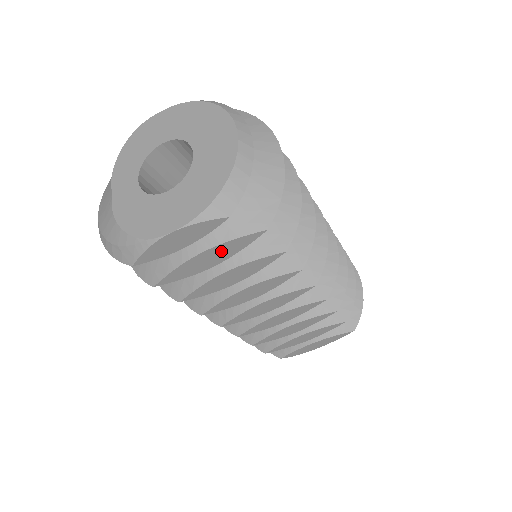
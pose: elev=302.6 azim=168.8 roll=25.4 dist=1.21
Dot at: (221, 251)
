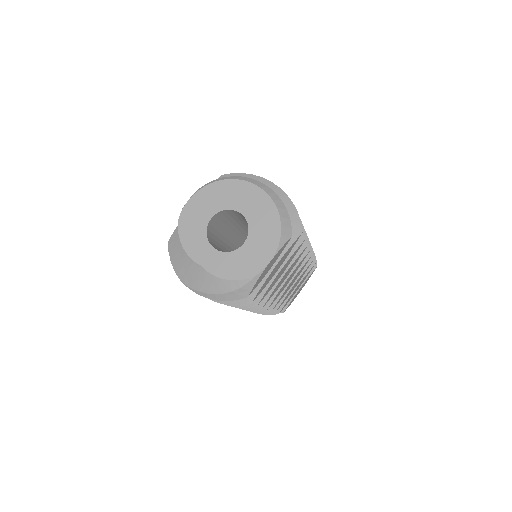
Dot at: (283, 259)
